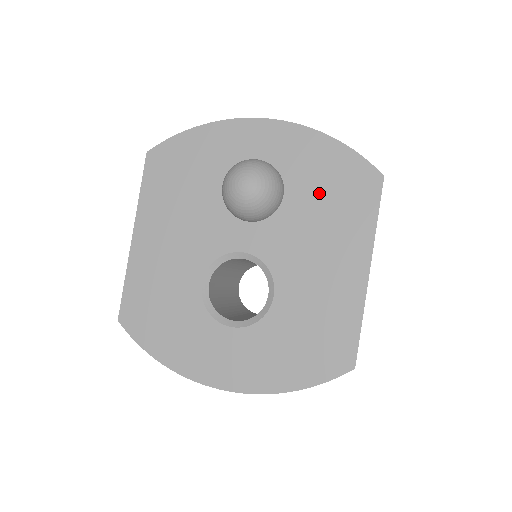
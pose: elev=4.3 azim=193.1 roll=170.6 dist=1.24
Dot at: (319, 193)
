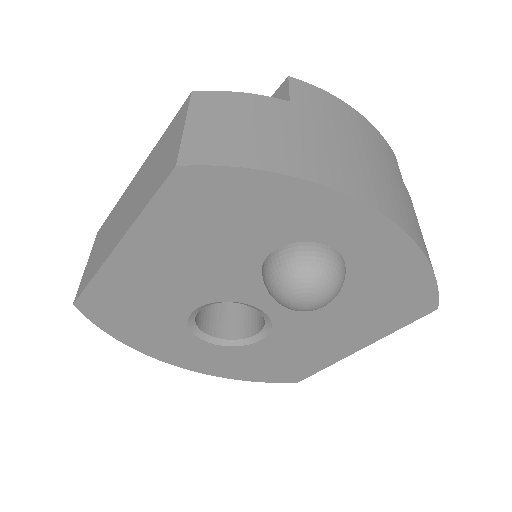
Dot at: (369, 297)
